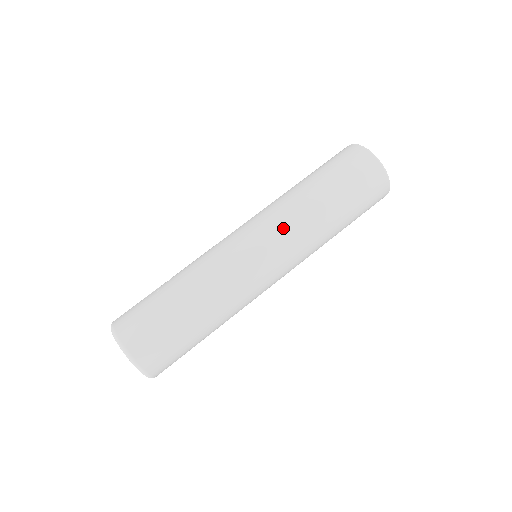
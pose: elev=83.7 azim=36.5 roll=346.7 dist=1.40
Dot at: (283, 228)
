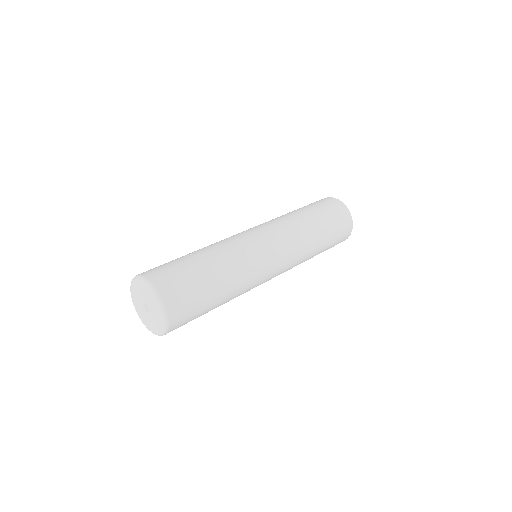
Dot at: (294, 254)
